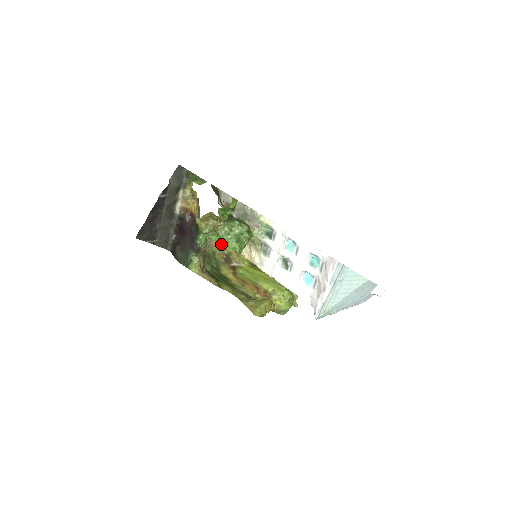
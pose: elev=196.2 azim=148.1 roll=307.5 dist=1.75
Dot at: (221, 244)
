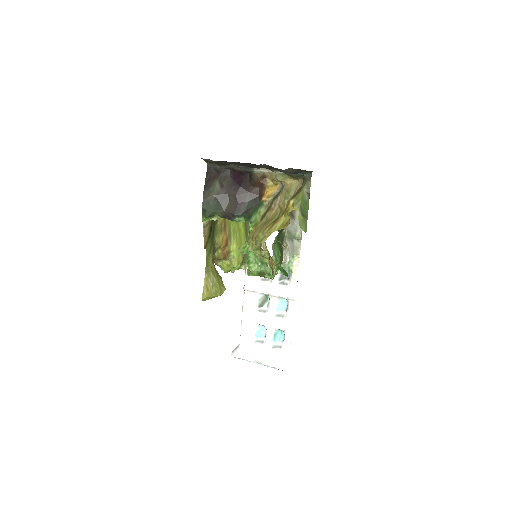
Dot at: (248, 255)
